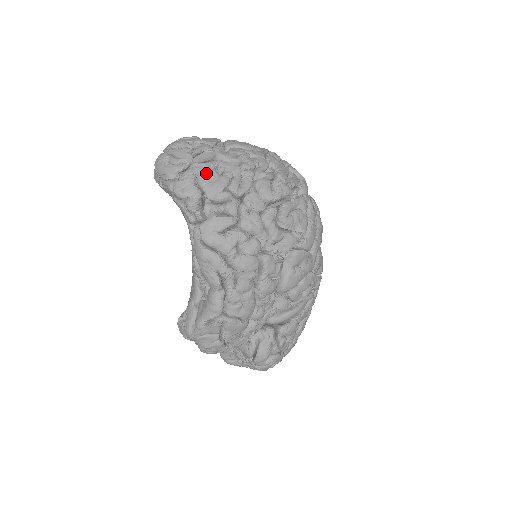
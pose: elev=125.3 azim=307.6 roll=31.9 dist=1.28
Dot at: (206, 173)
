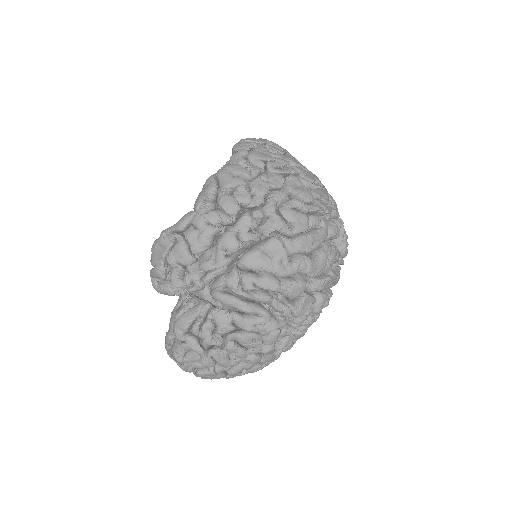
Dot at: (262, 148)
